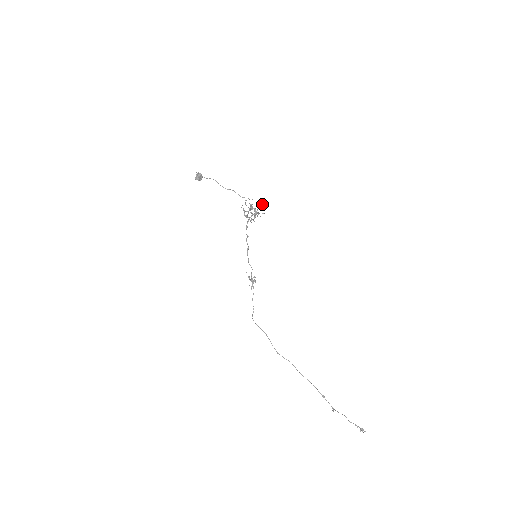
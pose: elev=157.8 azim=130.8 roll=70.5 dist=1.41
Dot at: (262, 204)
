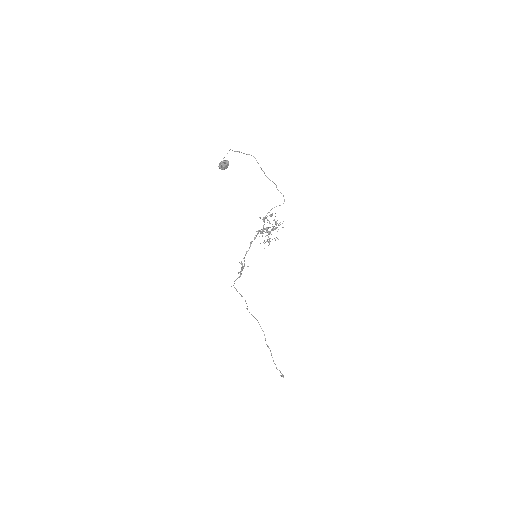
Dot at: (268, 245)
